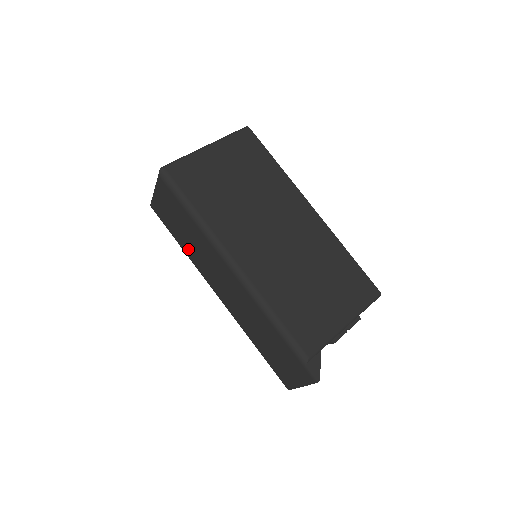
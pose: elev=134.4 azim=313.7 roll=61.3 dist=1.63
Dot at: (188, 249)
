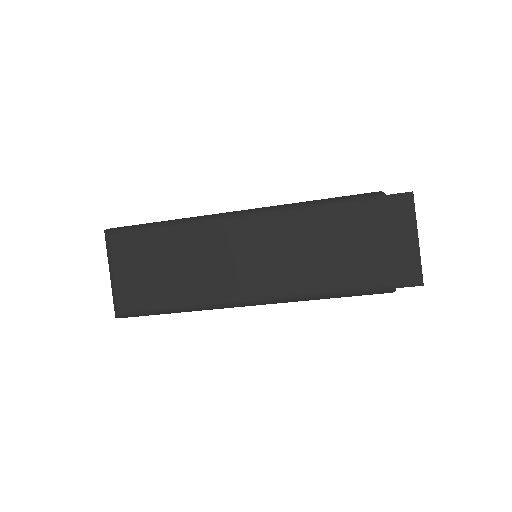
Dot at: (188, 289)
